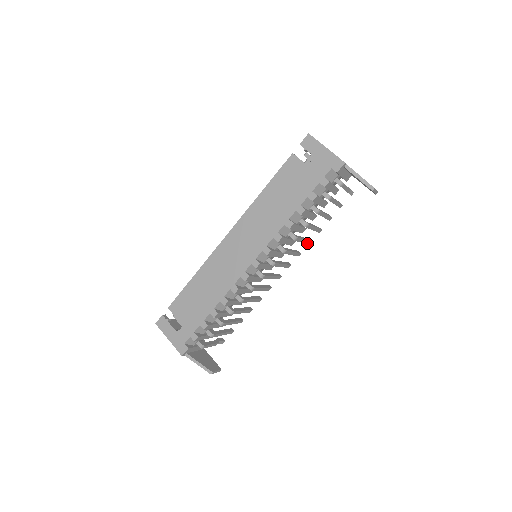
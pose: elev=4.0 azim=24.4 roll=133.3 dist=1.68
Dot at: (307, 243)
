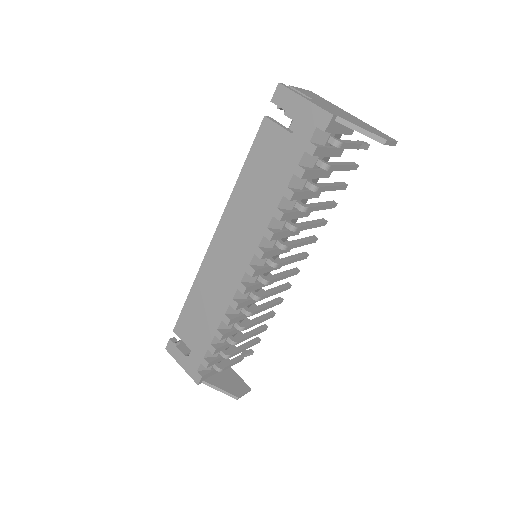
Dot at: (320, 225)
